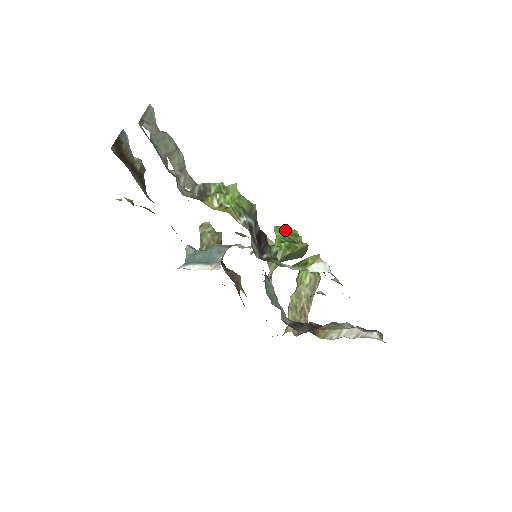
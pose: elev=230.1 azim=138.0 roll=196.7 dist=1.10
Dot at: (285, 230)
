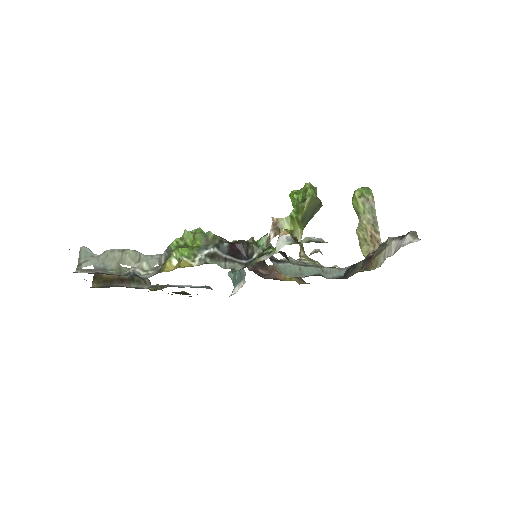
Dot at: (296, 193)
